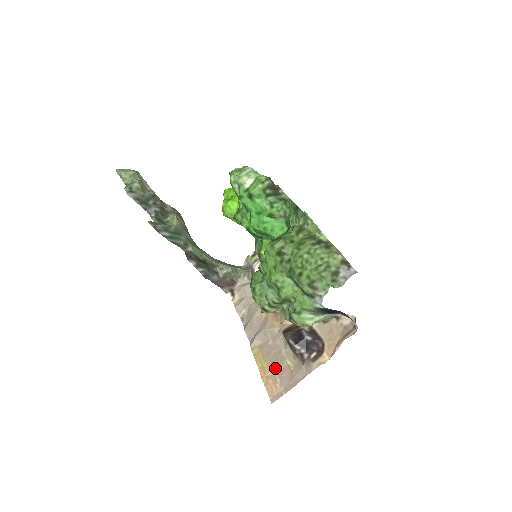
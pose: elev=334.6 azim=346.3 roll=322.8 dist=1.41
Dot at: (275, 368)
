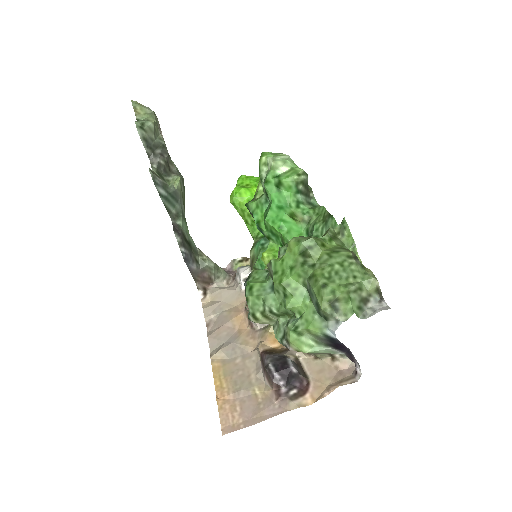
Dot at: (237, 392)
